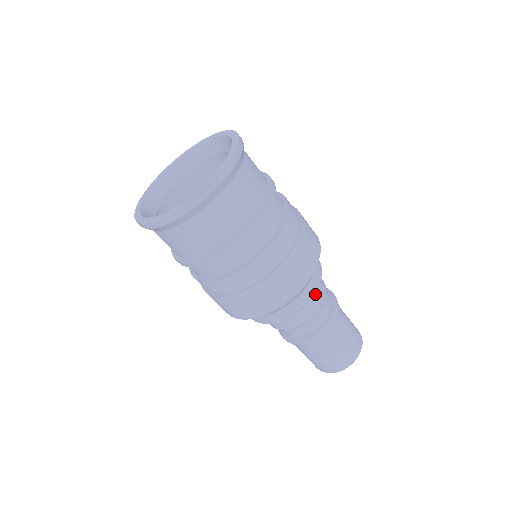
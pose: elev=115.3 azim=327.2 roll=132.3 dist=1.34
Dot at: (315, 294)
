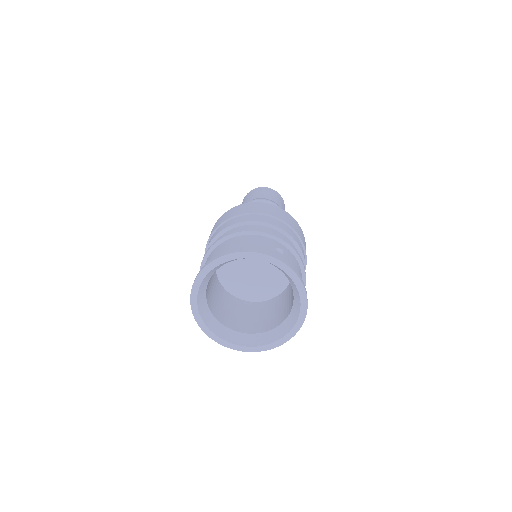
Dot at: occluded
